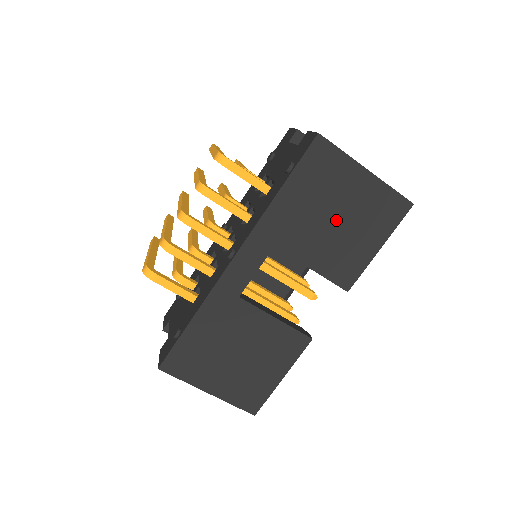
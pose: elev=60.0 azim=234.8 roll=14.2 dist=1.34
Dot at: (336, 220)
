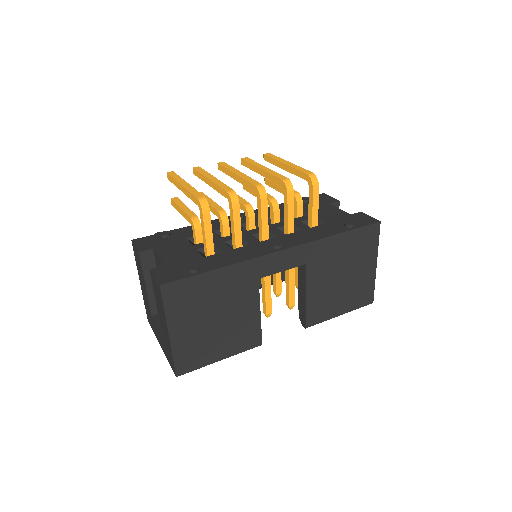
Dot at: (342, 278)
